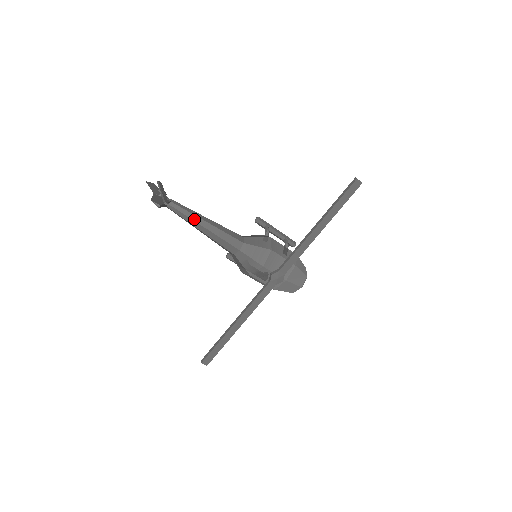
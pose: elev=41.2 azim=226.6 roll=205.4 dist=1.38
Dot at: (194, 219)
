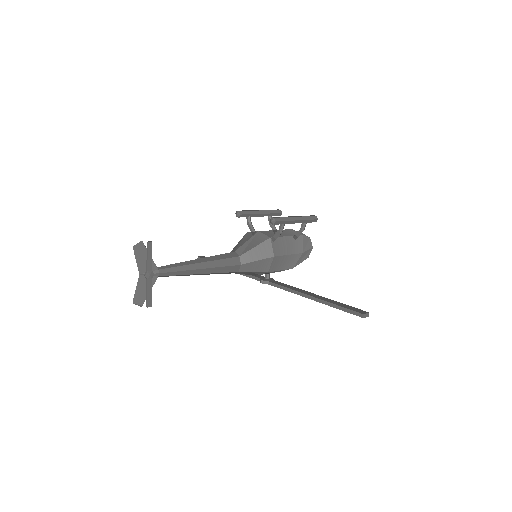
Dot at: (185, 275)
